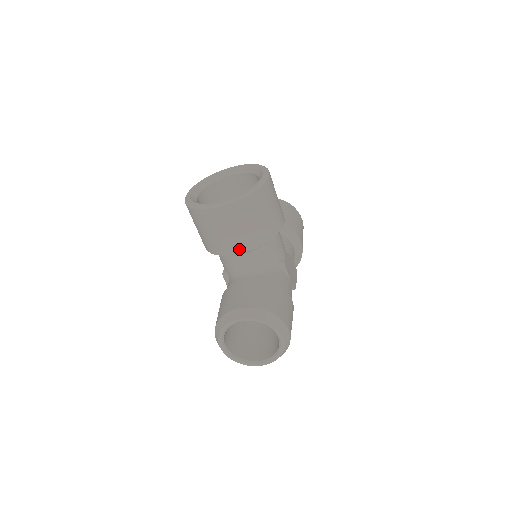
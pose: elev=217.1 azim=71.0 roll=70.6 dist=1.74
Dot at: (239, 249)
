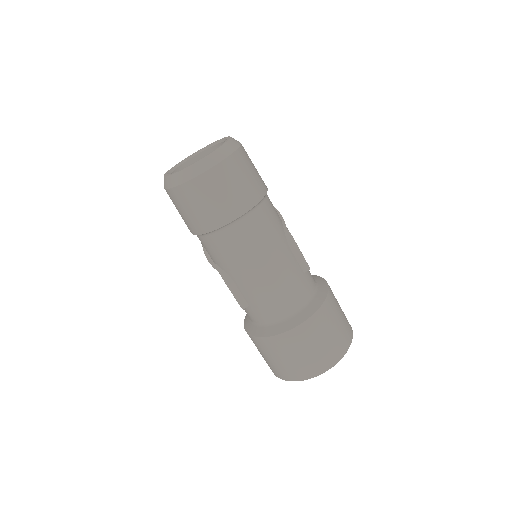
Dot at: occluded
